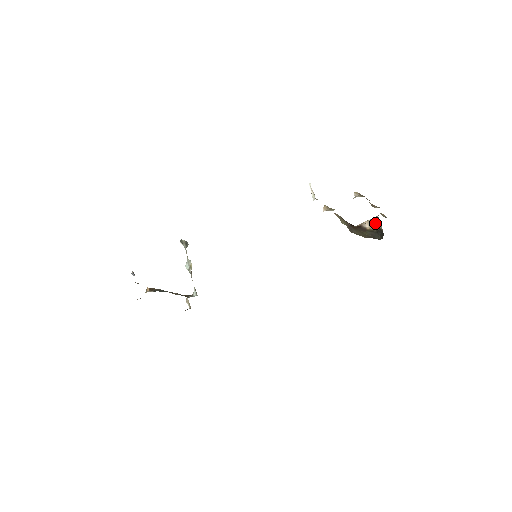
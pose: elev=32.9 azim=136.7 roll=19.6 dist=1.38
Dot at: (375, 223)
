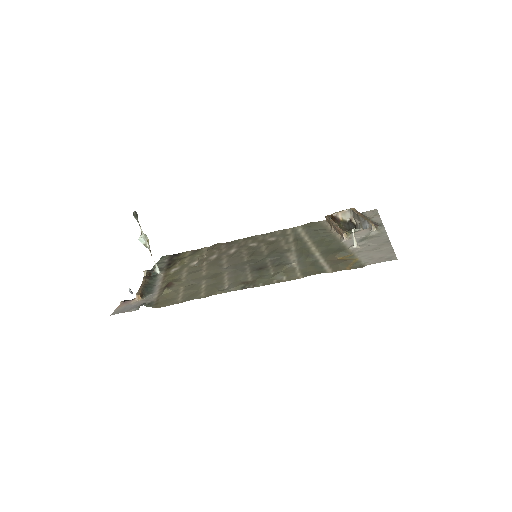
Dot at: (347, 215)
